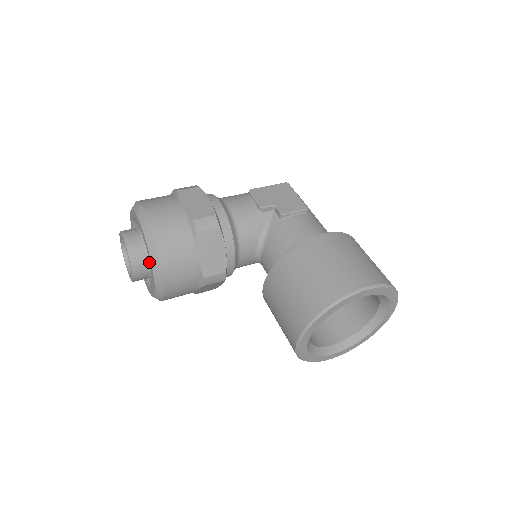
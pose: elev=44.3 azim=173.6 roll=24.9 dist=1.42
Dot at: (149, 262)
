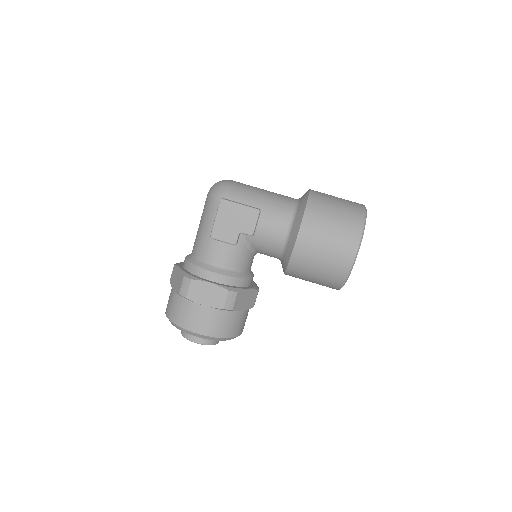
Dot at: occluded
